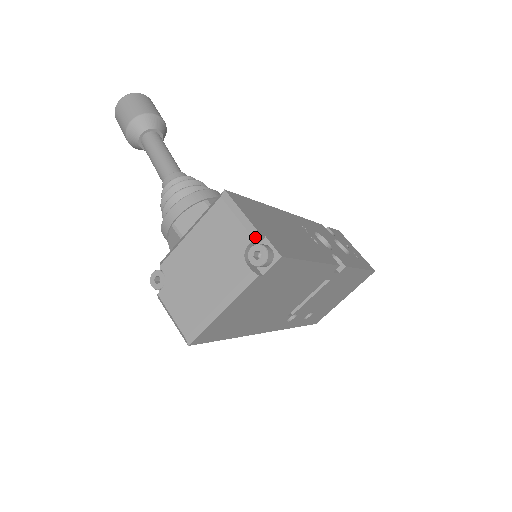
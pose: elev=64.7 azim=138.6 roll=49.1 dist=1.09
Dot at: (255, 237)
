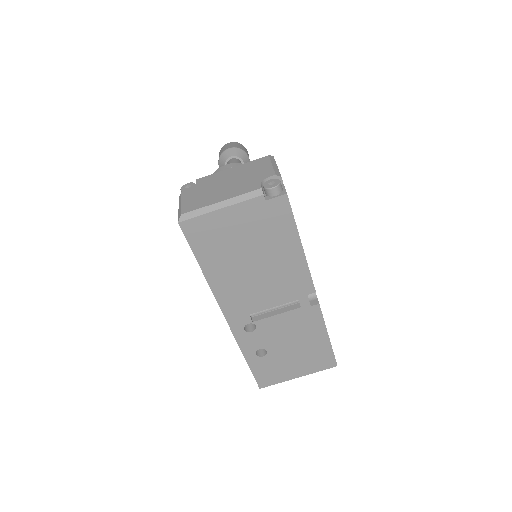
Dot at: (277, 175)
